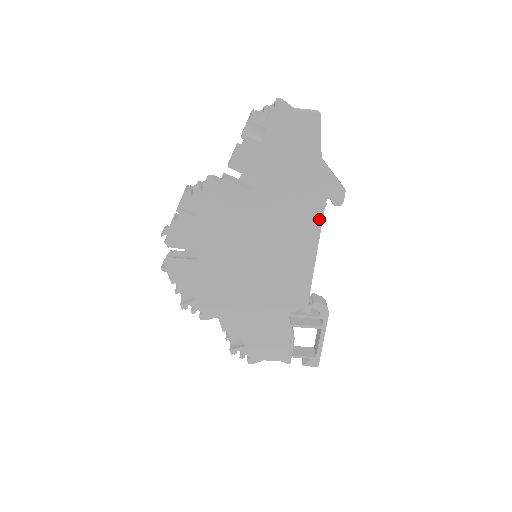
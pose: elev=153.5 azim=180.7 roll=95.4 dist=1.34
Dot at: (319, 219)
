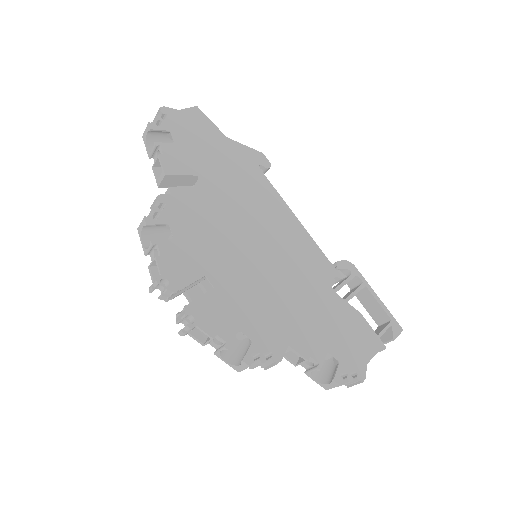
Dot at: (269, 185)
